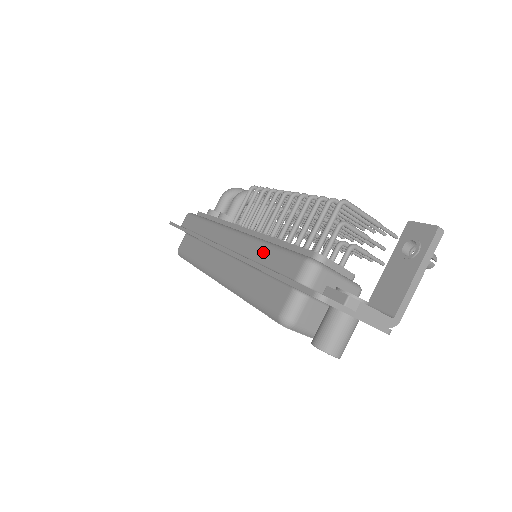
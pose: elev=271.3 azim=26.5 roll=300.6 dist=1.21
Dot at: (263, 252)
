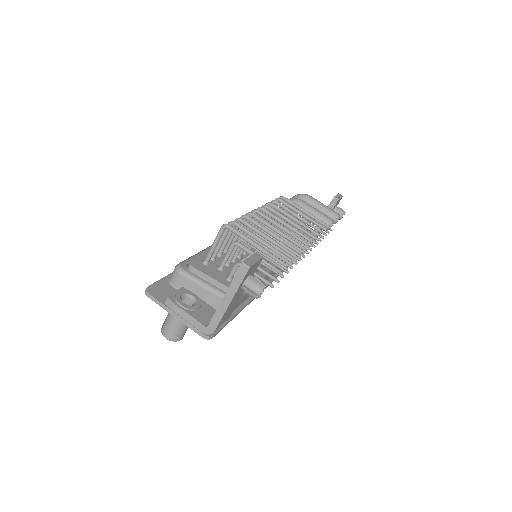
Dot at: occluded
